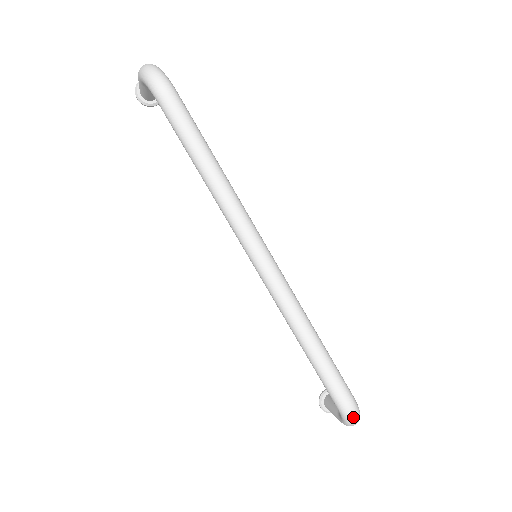
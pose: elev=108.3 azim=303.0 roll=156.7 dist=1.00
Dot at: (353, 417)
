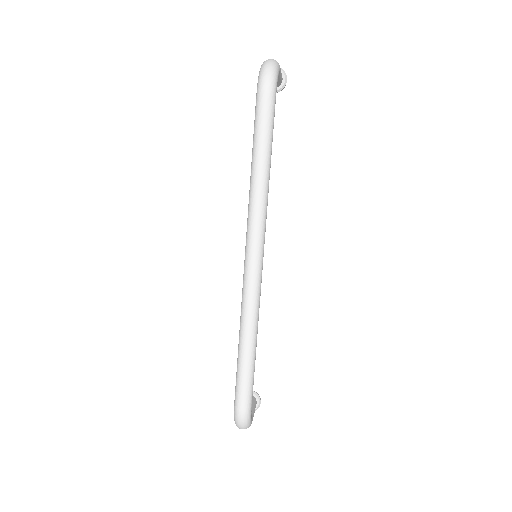
Dot at: (240, 422)
